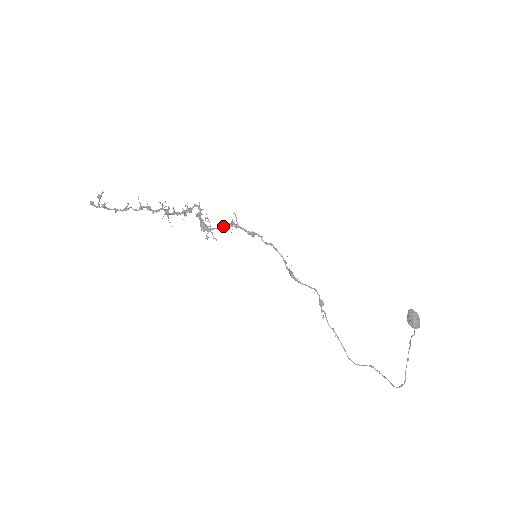
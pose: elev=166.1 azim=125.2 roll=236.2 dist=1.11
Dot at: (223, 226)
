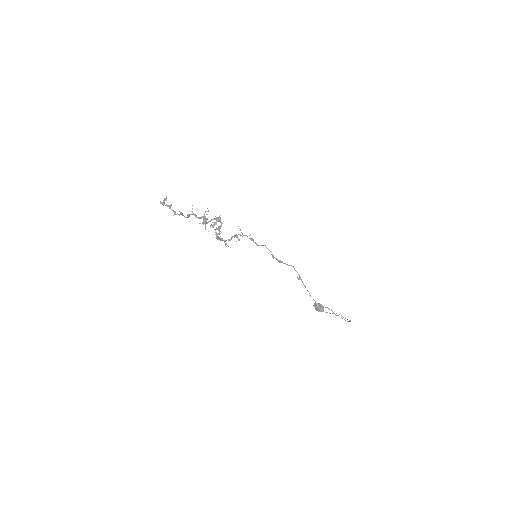
Dot at: occluded
